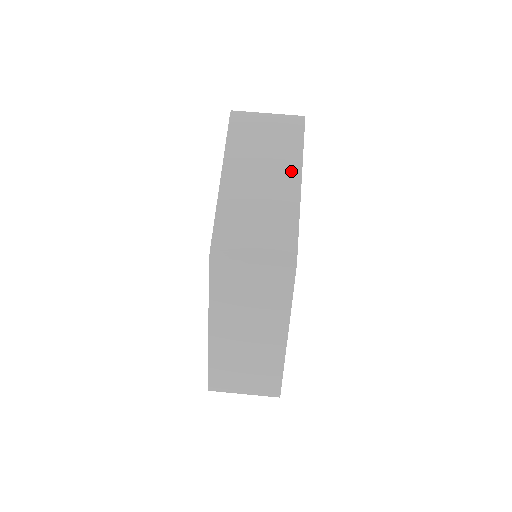
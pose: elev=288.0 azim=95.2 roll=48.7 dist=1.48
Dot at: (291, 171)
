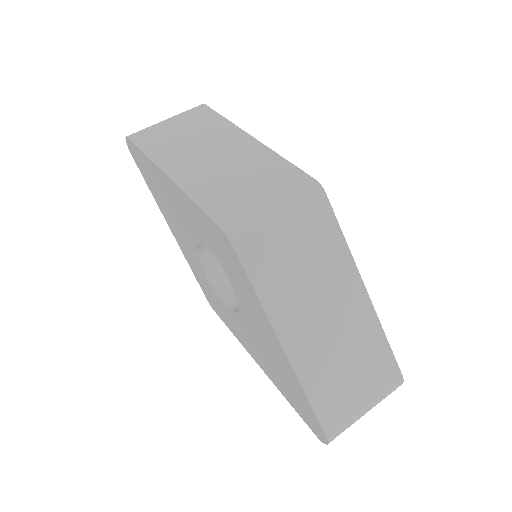
Dot at: (233, 135)
